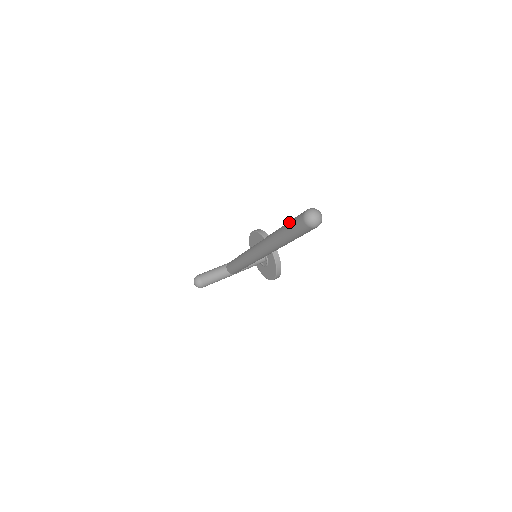
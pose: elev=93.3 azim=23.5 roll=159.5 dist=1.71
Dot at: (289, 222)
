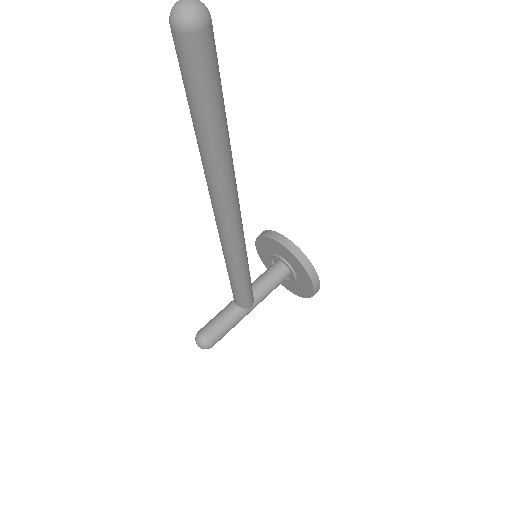
Dot at: occluded
